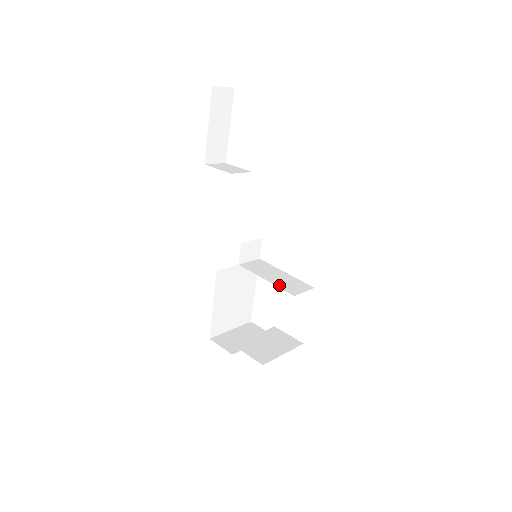
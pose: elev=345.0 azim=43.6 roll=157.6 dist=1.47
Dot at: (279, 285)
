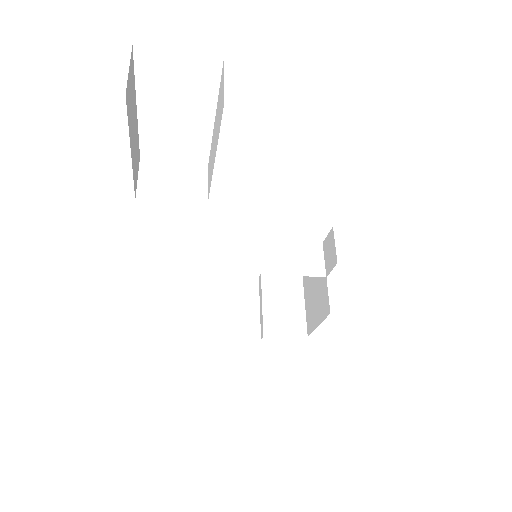
Dot at: (300, 272)
